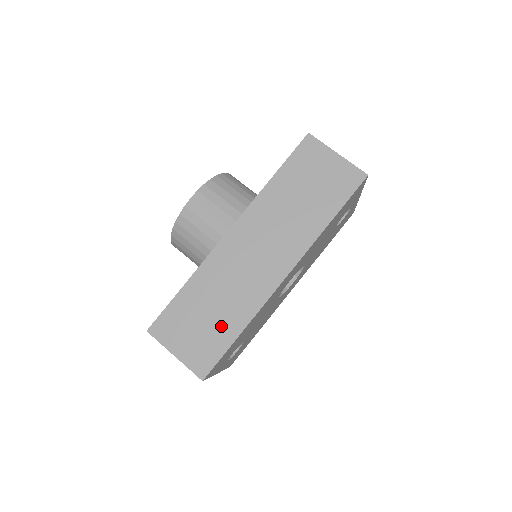
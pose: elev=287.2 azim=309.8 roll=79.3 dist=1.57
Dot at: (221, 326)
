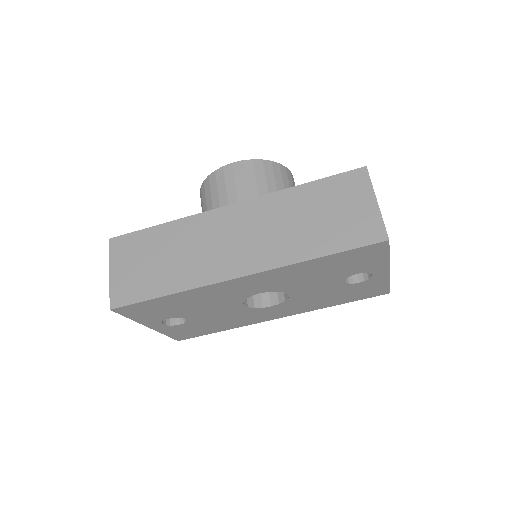
Dot at: (159, 277)
